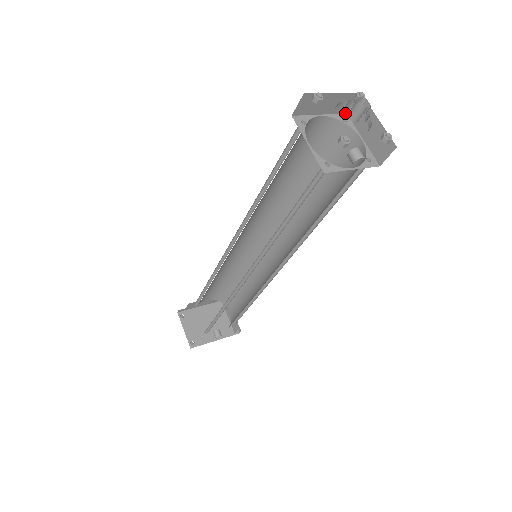
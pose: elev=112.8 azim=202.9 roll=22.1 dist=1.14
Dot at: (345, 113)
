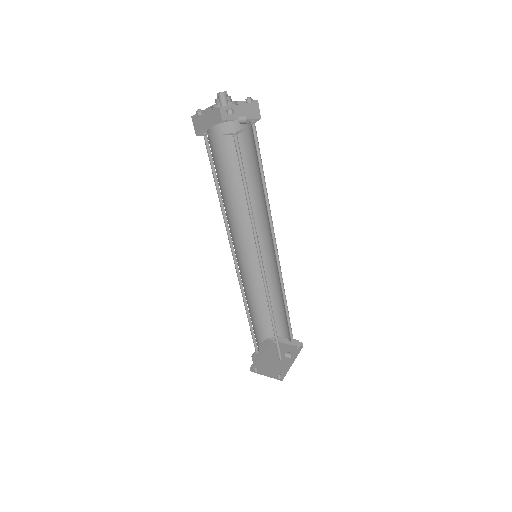
Dot at: (221, 120)
